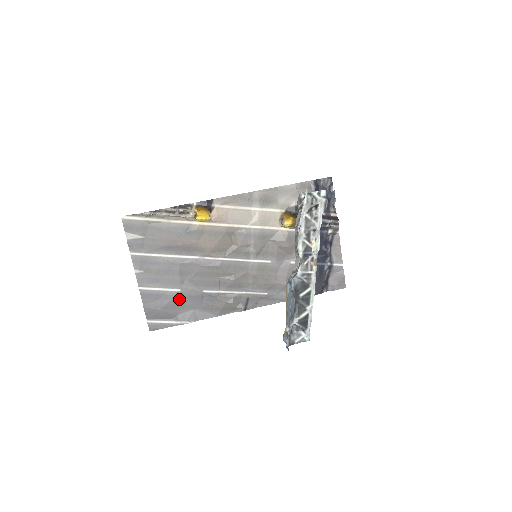
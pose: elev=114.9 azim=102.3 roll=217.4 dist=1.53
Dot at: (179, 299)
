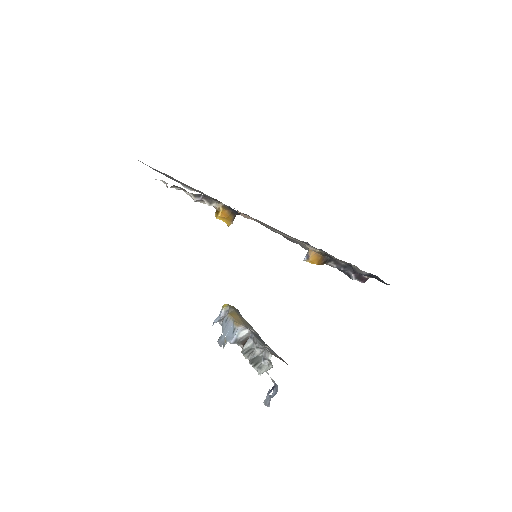
Dot at: occluded
